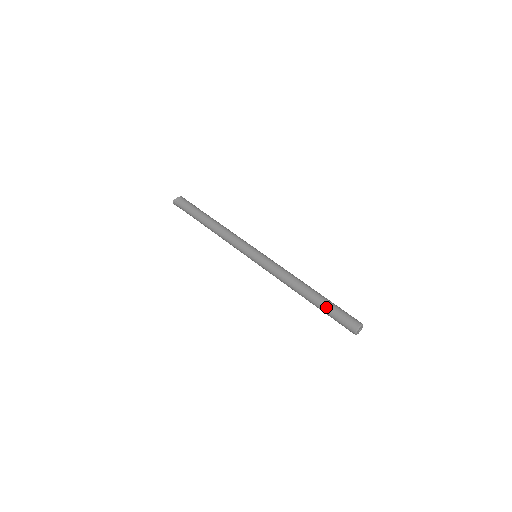
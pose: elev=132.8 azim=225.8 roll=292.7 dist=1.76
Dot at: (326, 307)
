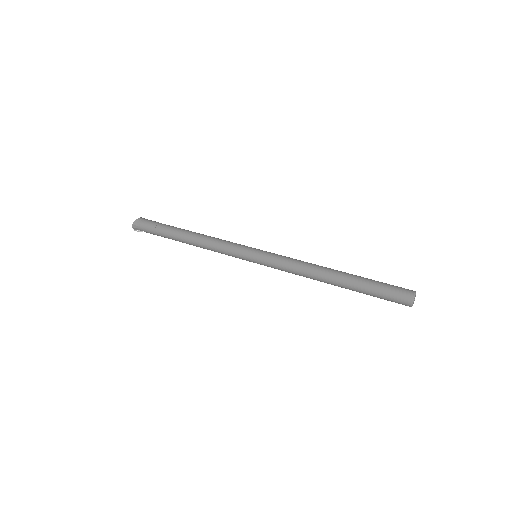
Dot at: (365, 284)
